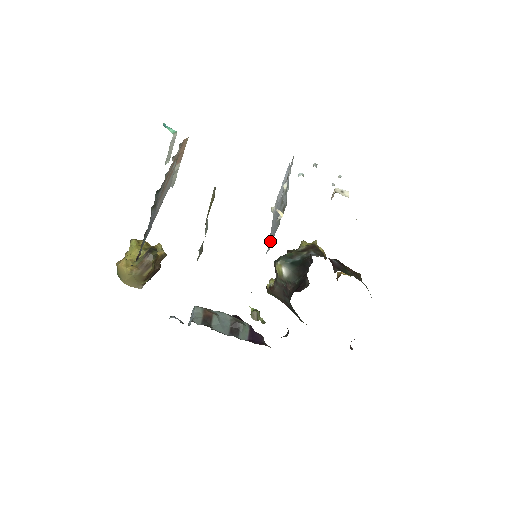
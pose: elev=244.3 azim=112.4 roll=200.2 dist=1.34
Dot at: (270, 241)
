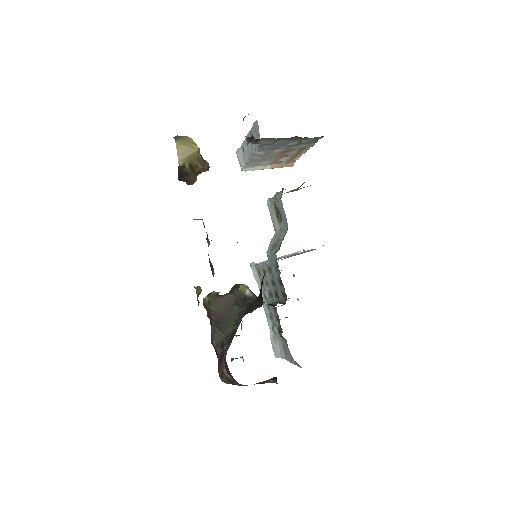
Dot at: occluded
